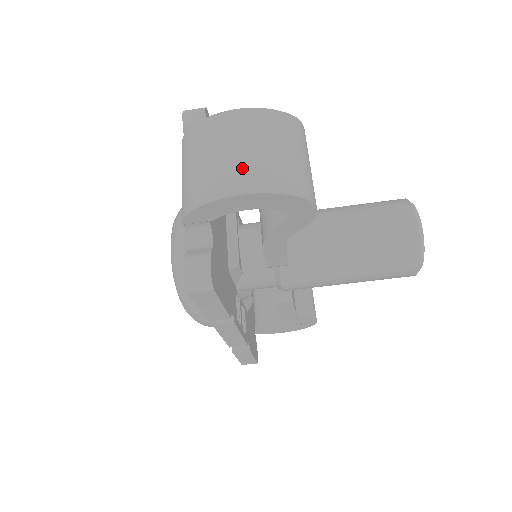
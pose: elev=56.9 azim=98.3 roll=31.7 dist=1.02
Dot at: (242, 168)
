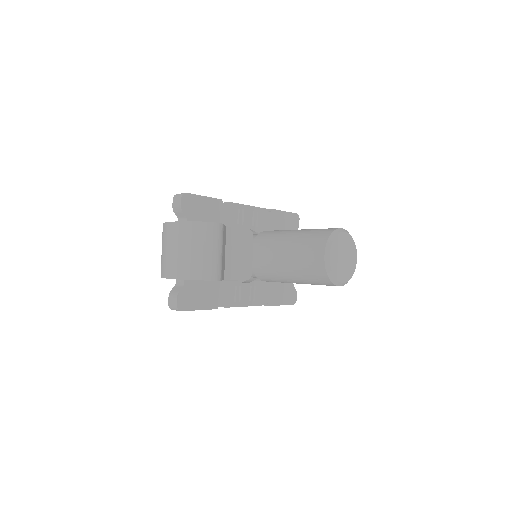
Dot at: (171, 262)
